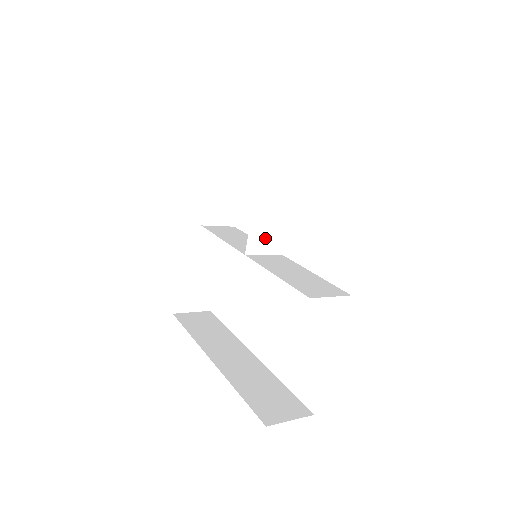
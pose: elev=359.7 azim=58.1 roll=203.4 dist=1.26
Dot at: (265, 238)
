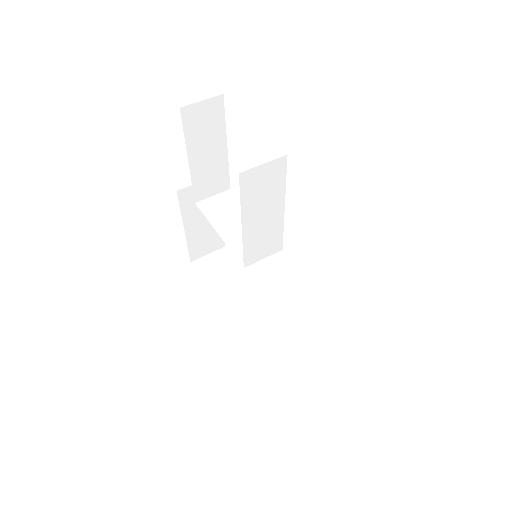
Dot at: (261, 248)
